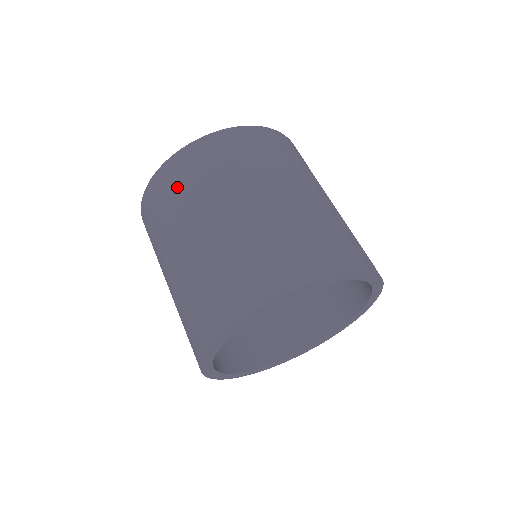
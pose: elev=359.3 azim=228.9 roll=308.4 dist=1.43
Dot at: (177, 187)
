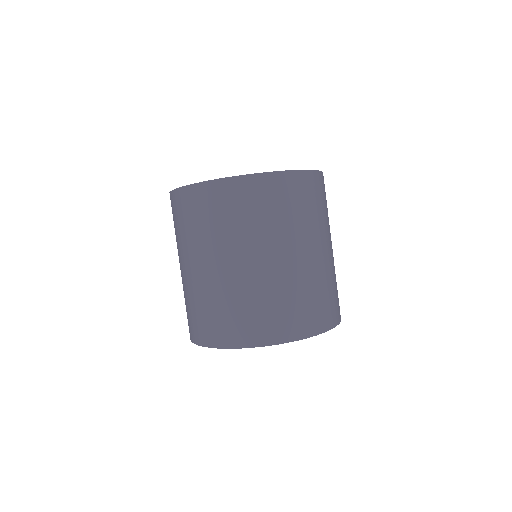
Dot at: (201, 215)
